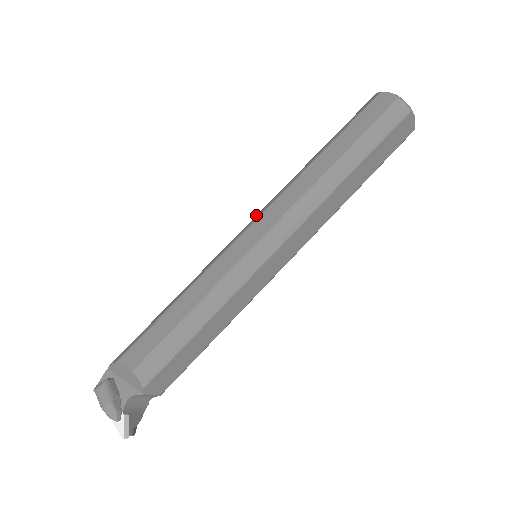
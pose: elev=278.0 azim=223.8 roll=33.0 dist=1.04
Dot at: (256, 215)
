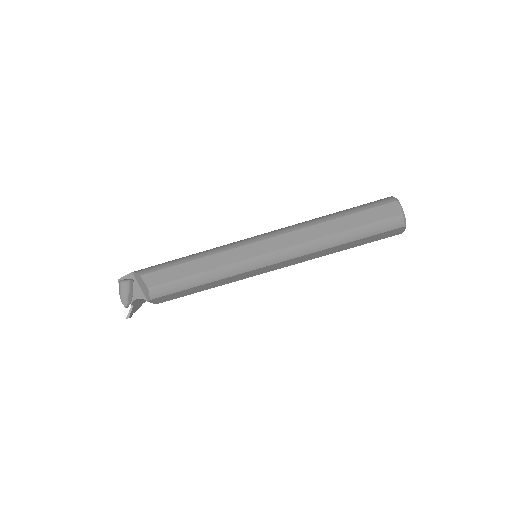
Dot at: (270, 233)
